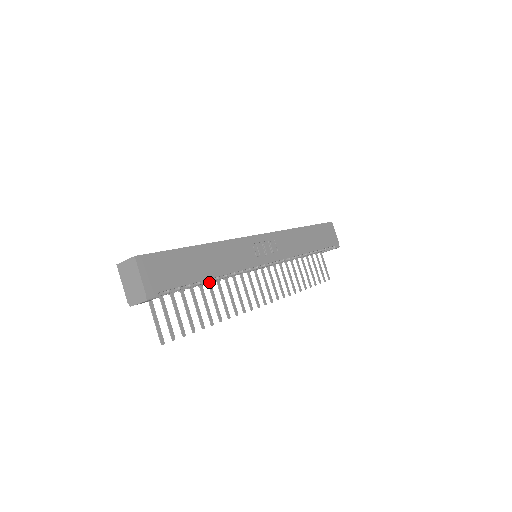
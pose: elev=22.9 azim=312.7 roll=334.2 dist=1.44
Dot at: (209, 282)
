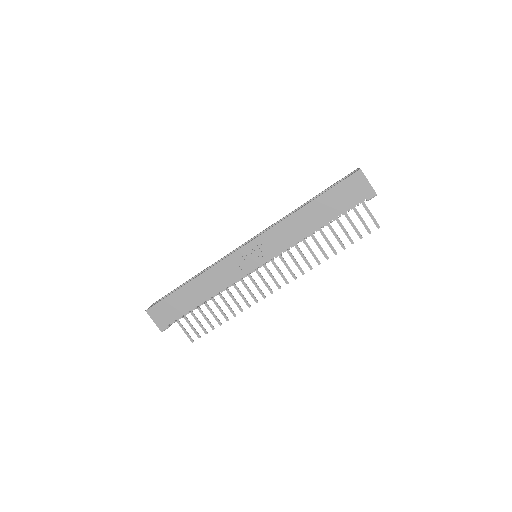
Dot at: occluded
